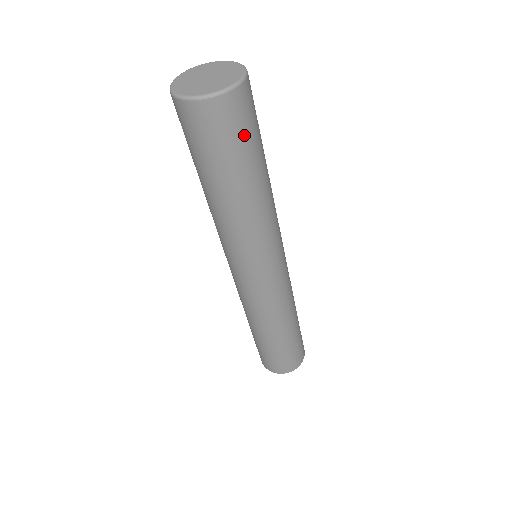
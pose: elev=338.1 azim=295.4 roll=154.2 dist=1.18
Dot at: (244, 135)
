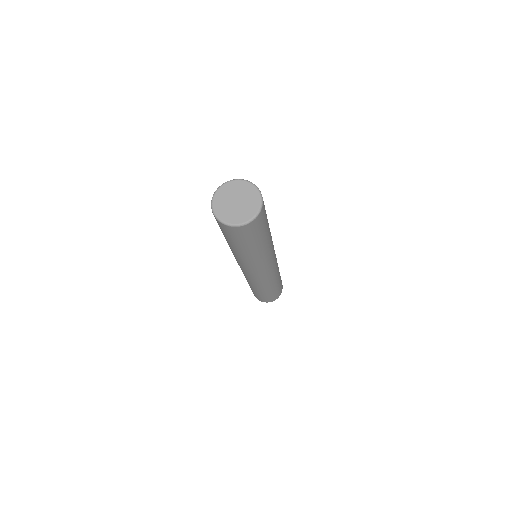
Dot at: (260, 229)
